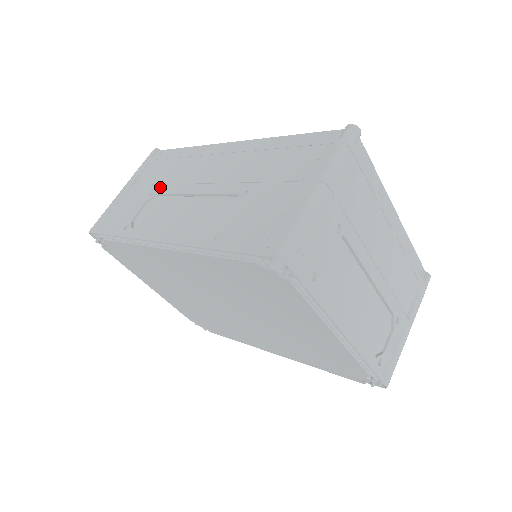
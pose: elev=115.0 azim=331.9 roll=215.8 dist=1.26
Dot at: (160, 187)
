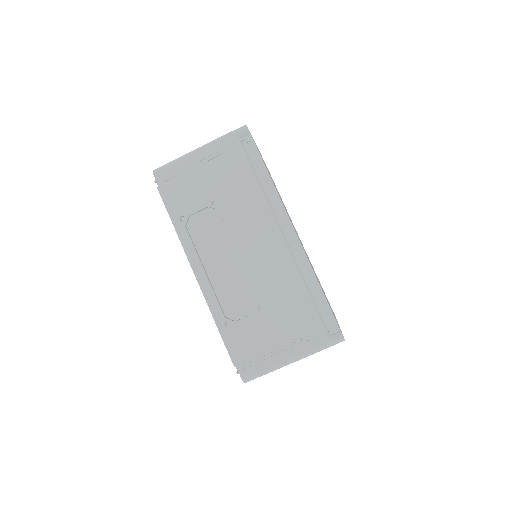
Dot at: (224, 206)
